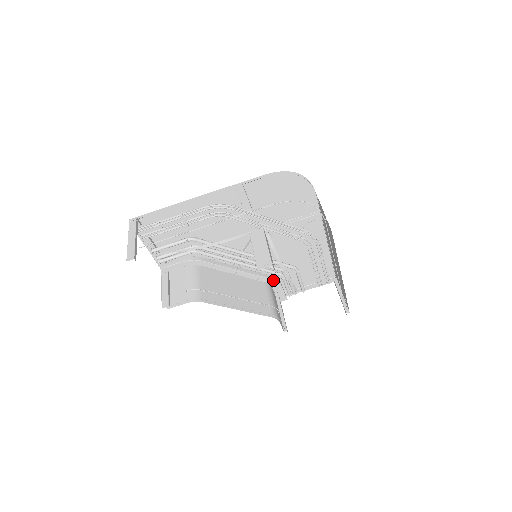
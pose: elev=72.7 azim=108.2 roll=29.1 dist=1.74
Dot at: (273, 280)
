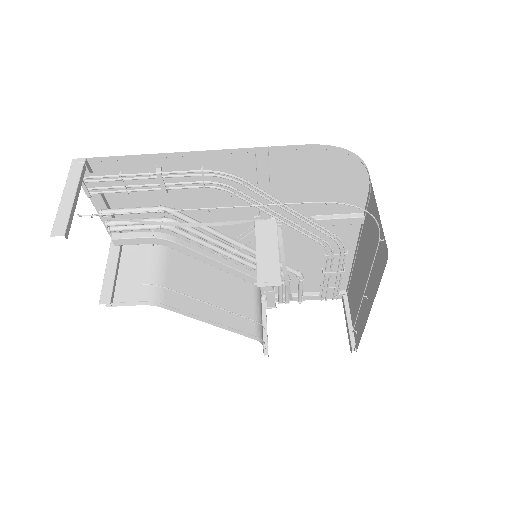
Dot at: occluded
